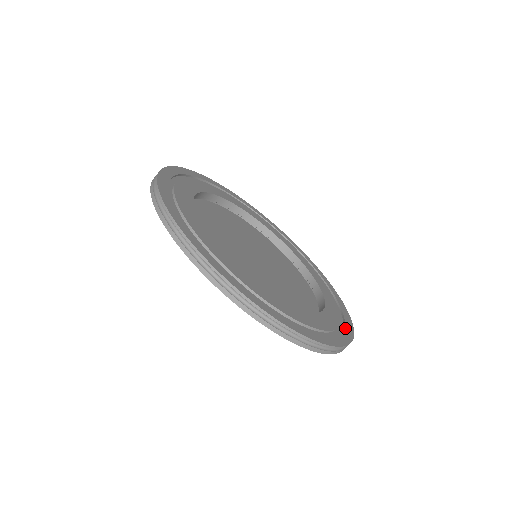
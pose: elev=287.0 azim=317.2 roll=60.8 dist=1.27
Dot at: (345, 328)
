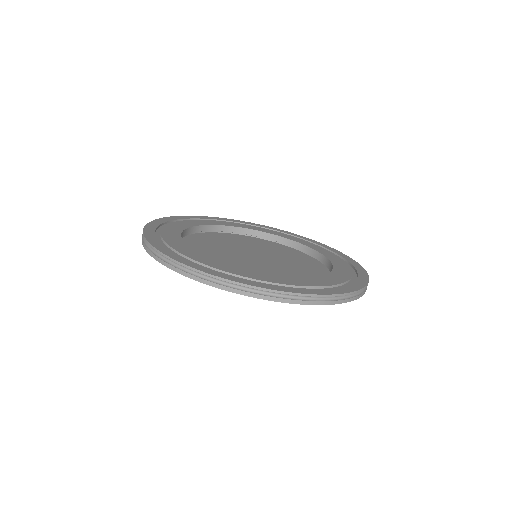
Dot at: (358, 275)
